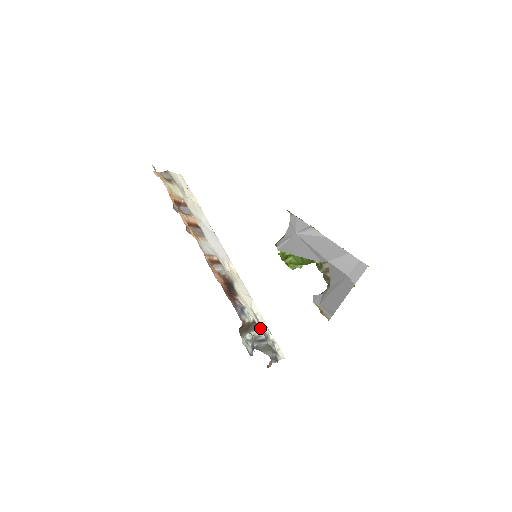
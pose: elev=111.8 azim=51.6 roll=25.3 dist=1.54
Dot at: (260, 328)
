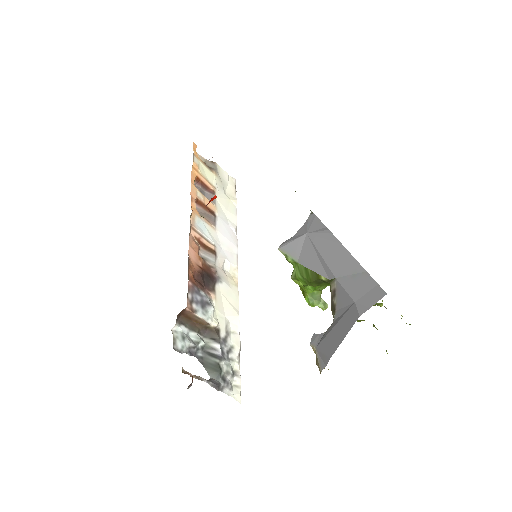
Dot at: (222, 343)
